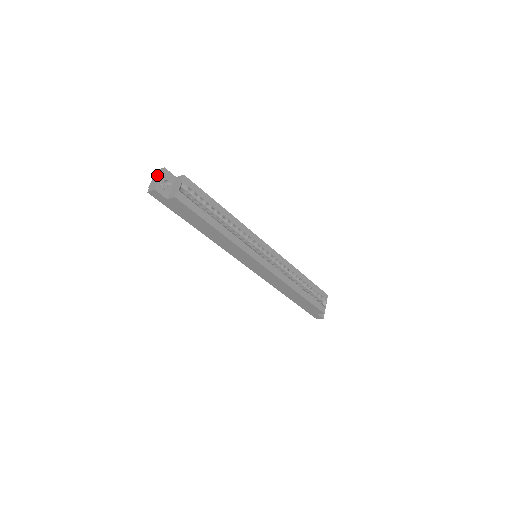
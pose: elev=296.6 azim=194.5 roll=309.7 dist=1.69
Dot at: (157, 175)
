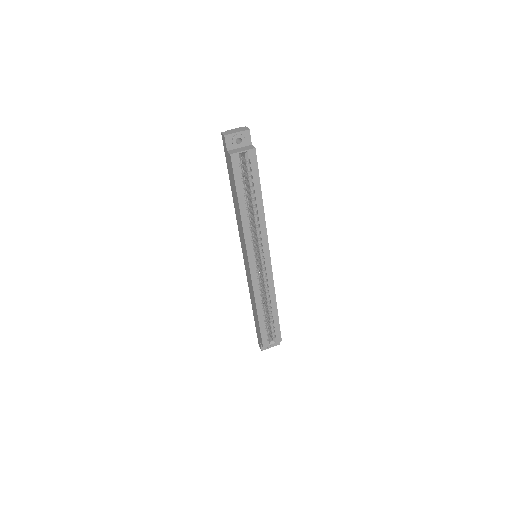
Dot at: (240, 129)
